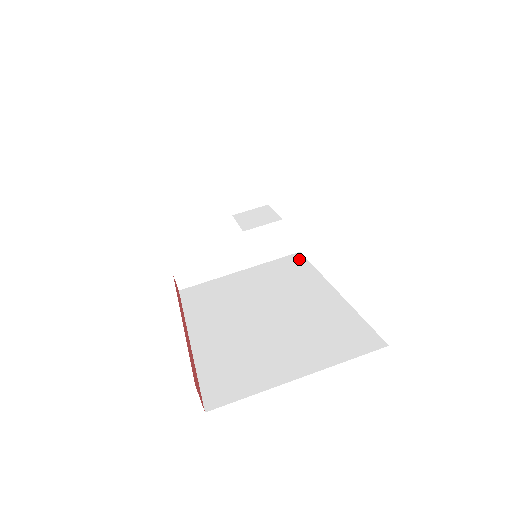
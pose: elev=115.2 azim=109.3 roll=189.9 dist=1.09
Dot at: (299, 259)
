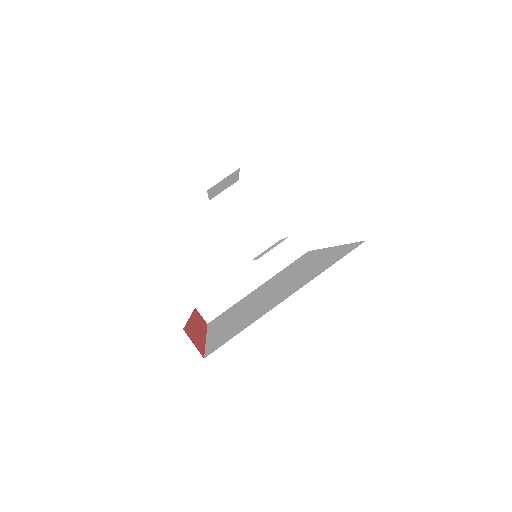
Dot at: (306, 254)
